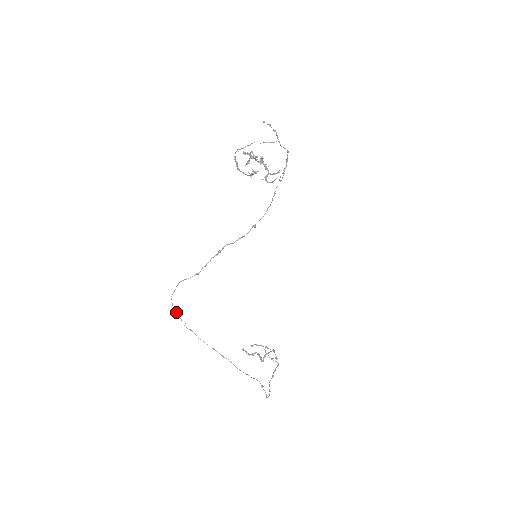
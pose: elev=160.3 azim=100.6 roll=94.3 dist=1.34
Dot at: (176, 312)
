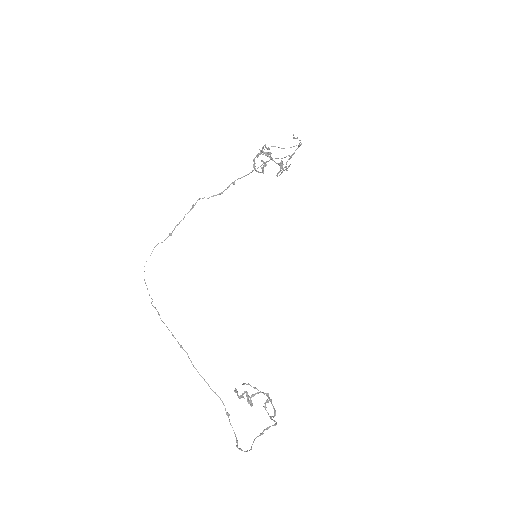
Dot at: occluded
